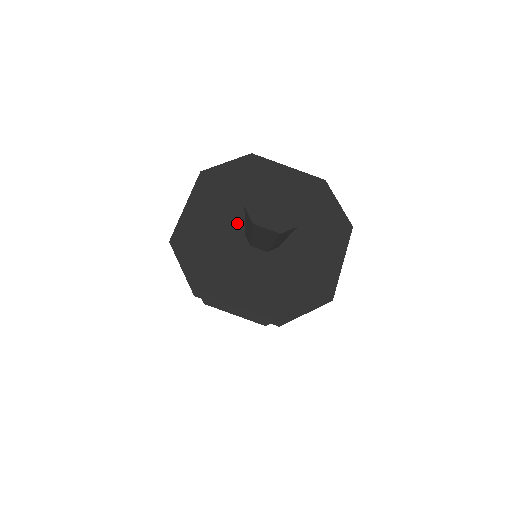
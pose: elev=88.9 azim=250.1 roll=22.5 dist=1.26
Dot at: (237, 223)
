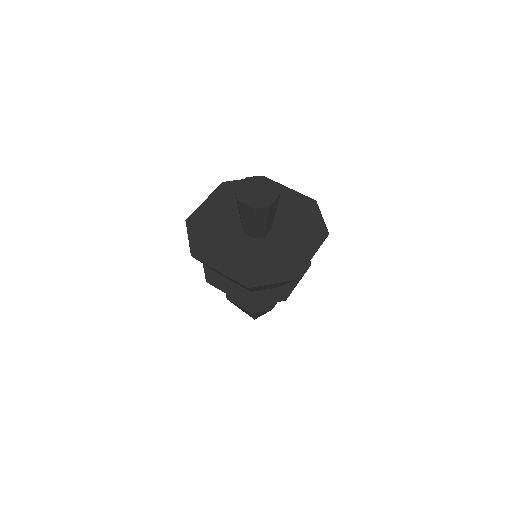
Dot at: (238, 217)
